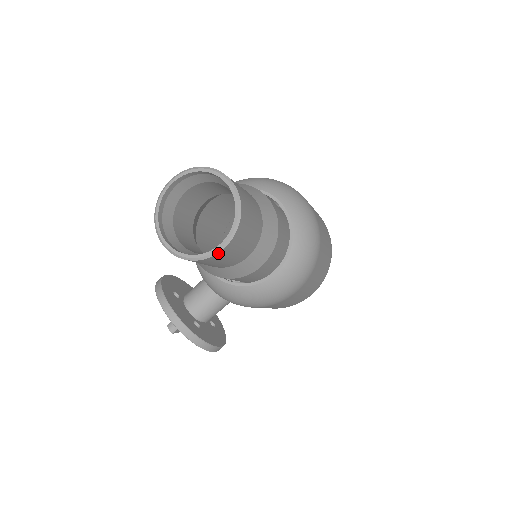
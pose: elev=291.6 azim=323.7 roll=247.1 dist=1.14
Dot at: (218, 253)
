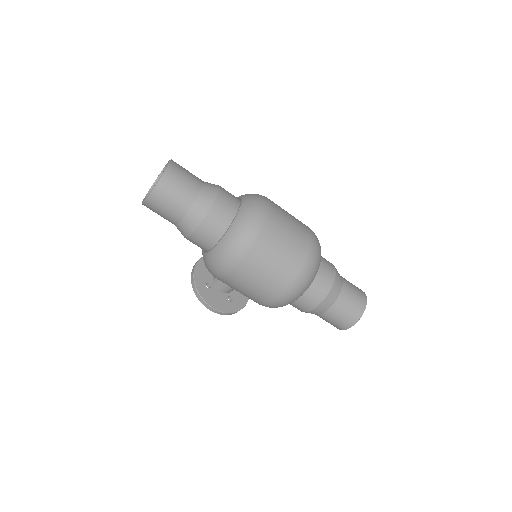
Dot at: (146, 201)
